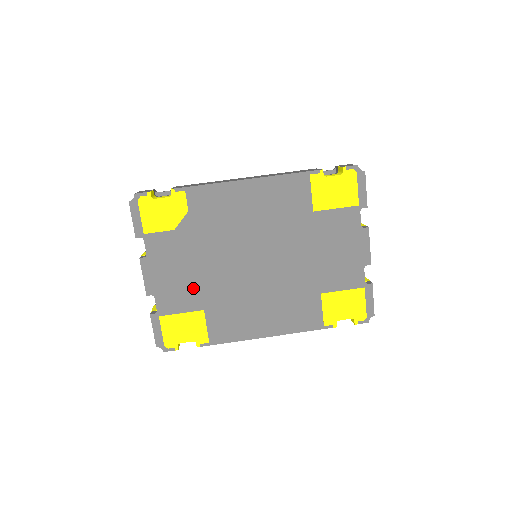
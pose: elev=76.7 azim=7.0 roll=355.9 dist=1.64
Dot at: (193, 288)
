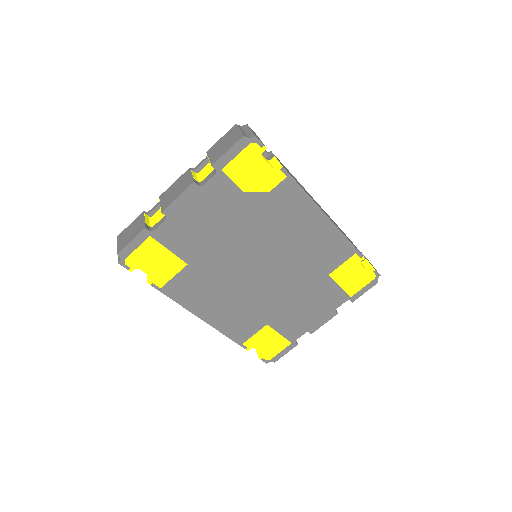
Dot at: (201, 243)
